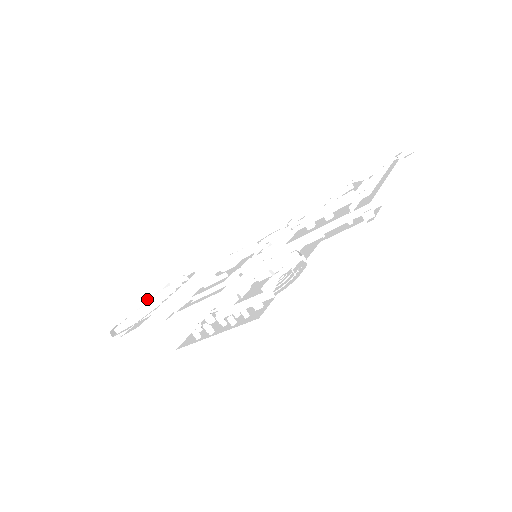
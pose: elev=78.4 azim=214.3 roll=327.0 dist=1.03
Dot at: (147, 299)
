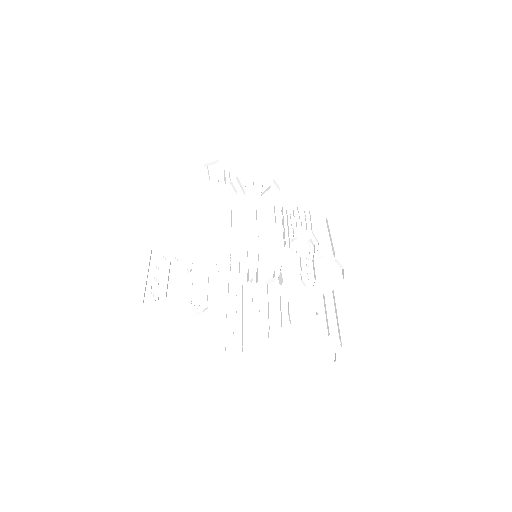
Dot at: (250, 165)
